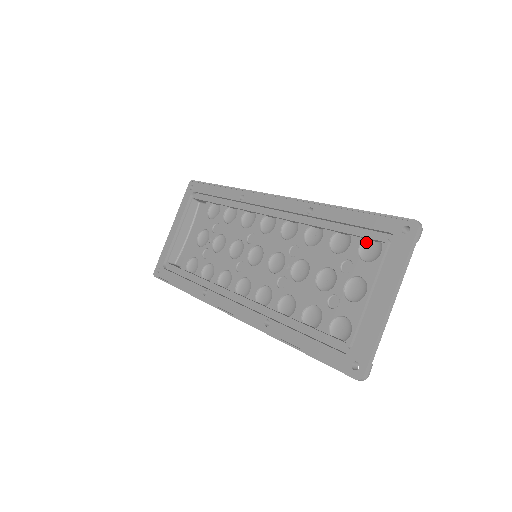
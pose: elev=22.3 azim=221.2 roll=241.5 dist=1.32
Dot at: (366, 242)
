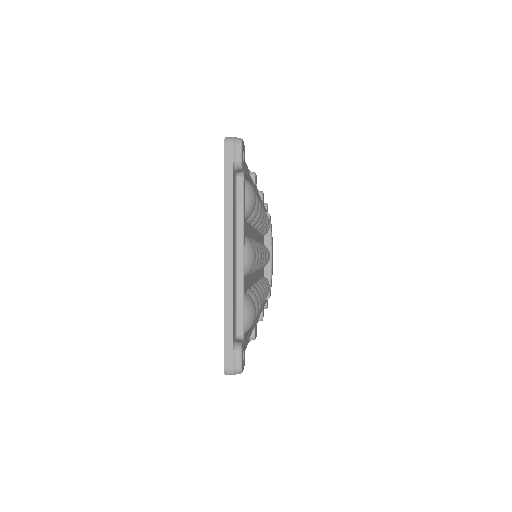
Dot at: occluded
